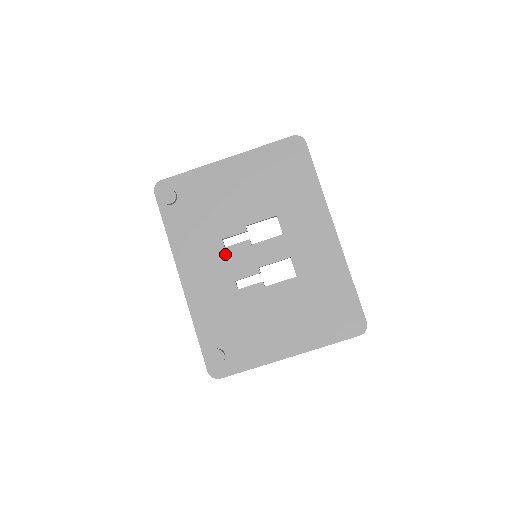
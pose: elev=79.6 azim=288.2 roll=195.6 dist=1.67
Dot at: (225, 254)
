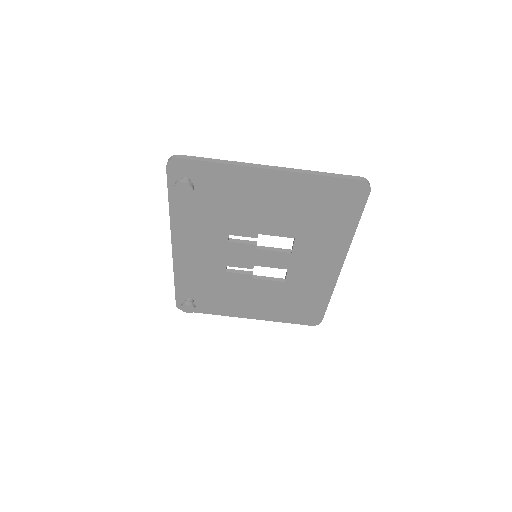
Dot at: (226, 246)
